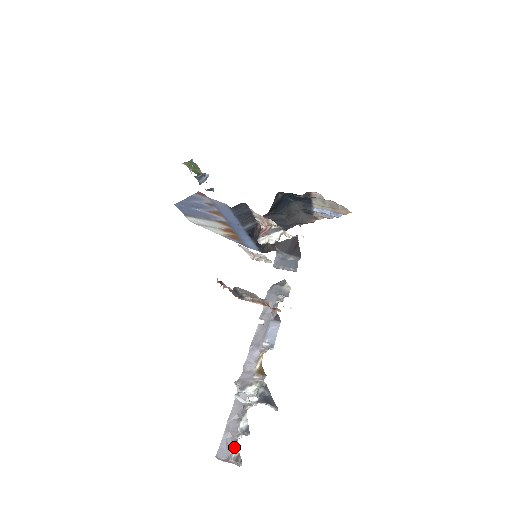
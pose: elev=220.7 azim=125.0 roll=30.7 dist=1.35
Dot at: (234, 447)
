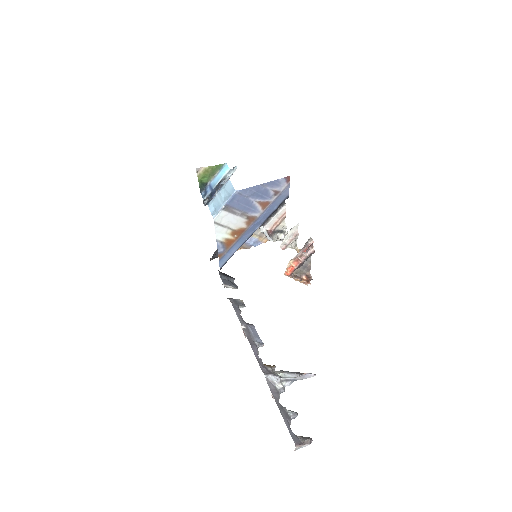
Dot at: occluded
